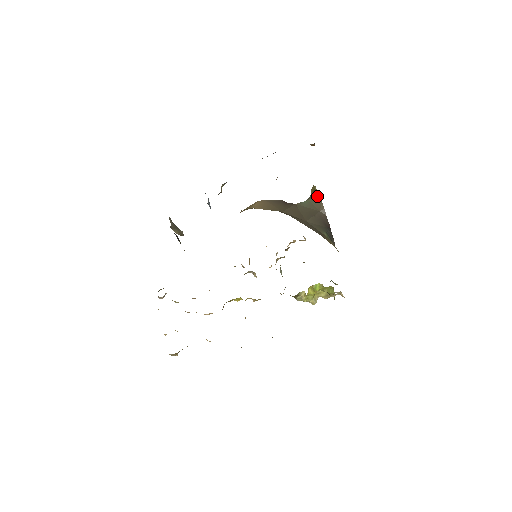
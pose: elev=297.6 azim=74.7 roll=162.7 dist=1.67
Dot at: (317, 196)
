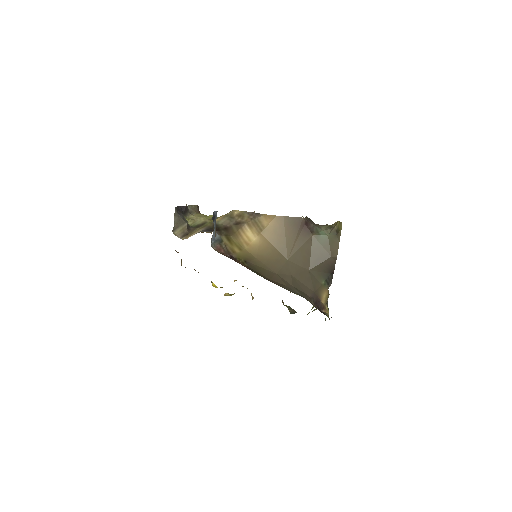
Dot at: (338, 239)
